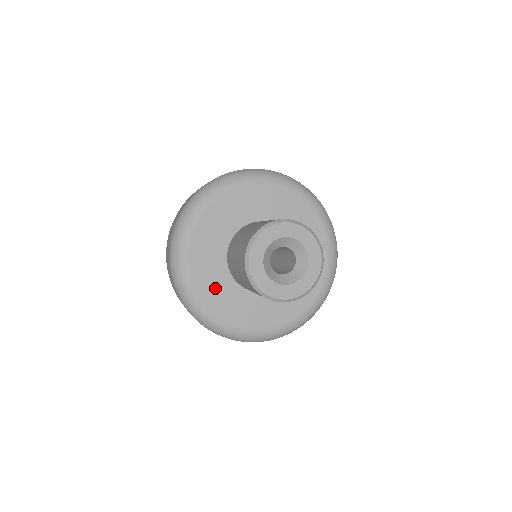
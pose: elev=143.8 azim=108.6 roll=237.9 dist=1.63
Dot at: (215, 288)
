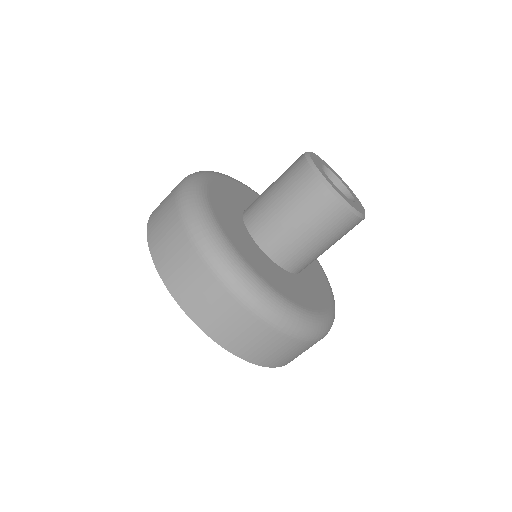
Dot at: (254, 256)
